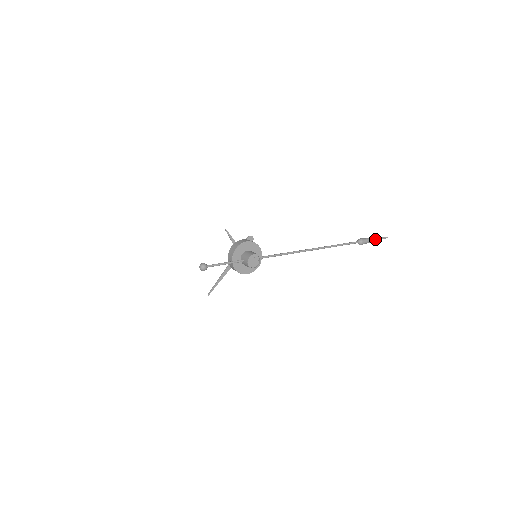
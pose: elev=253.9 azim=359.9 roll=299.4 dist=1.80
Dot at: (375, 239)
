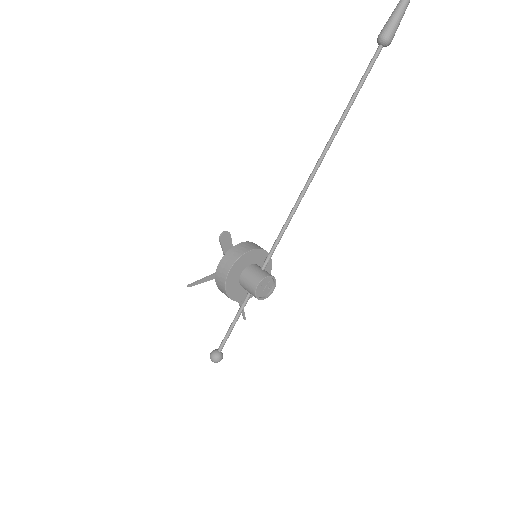
Dot at: (407, 0)
